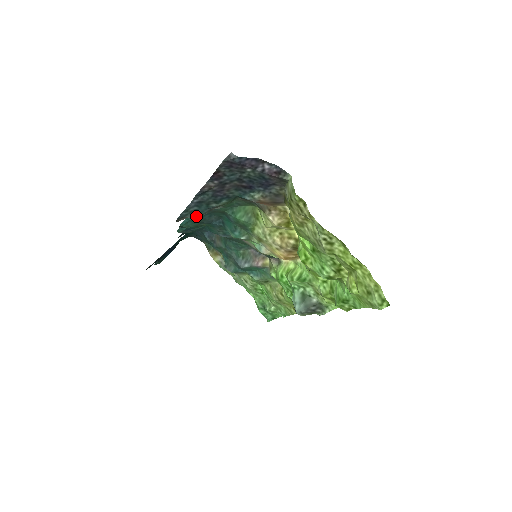
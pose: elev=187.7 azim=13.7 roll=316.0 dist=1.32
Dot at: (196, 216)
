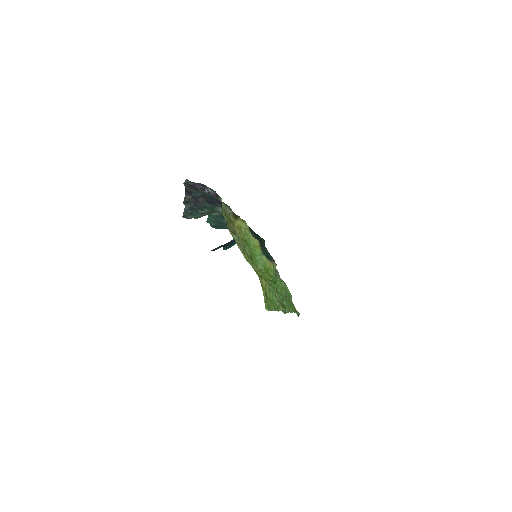
Dot at: (195, 217)
